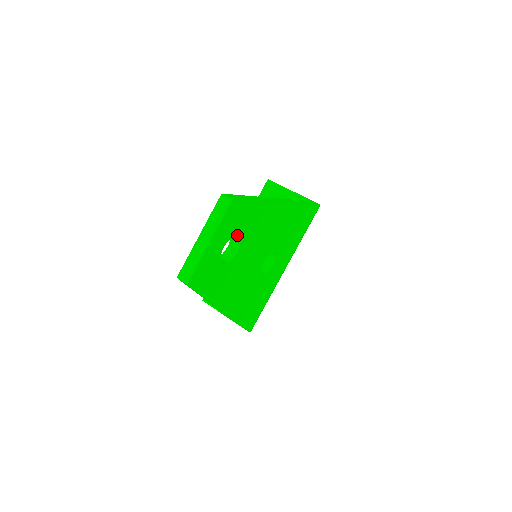
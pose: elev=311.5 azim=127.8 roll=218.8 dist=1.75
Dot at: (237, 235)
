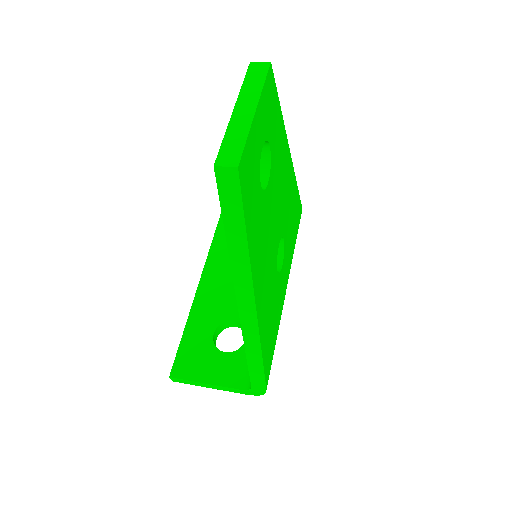
Dot at: (269, 145)
